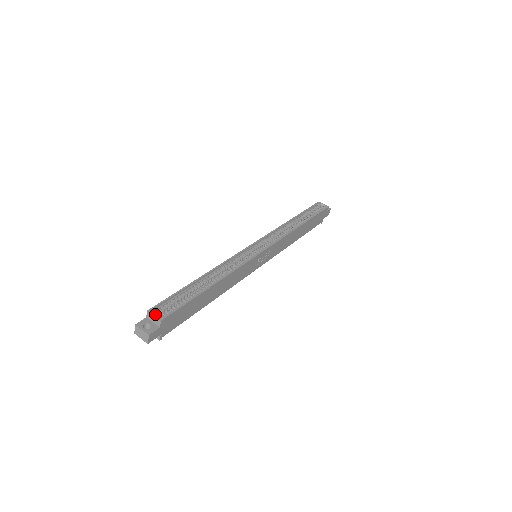
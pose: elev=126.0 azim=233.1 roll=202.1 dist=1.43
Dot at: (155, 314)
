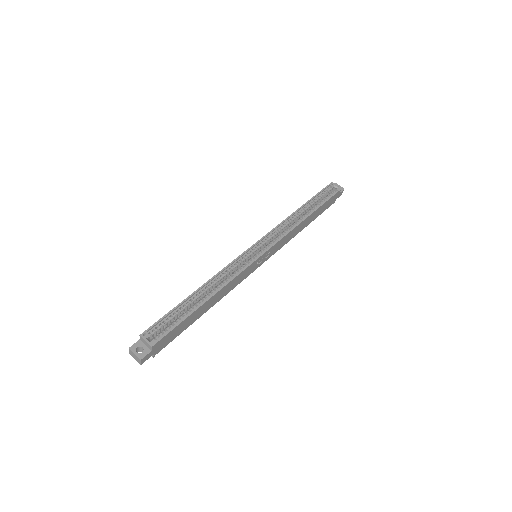
Dot at: (147, 338)
